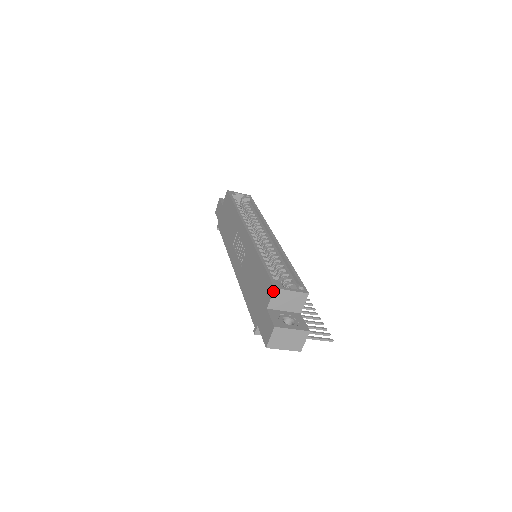
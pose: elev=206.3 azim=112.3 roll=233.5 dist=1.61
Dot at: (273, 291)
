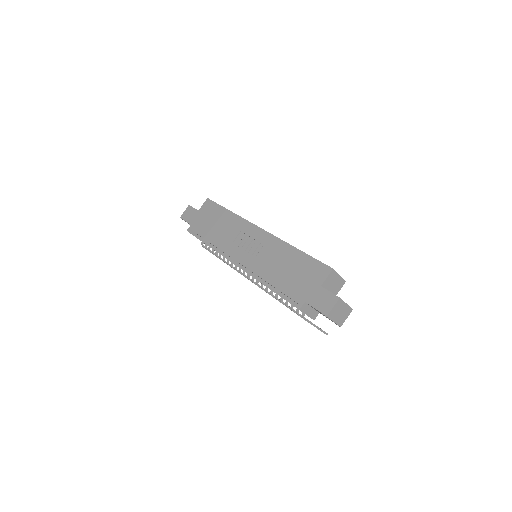
Dot at: (331, 271)
